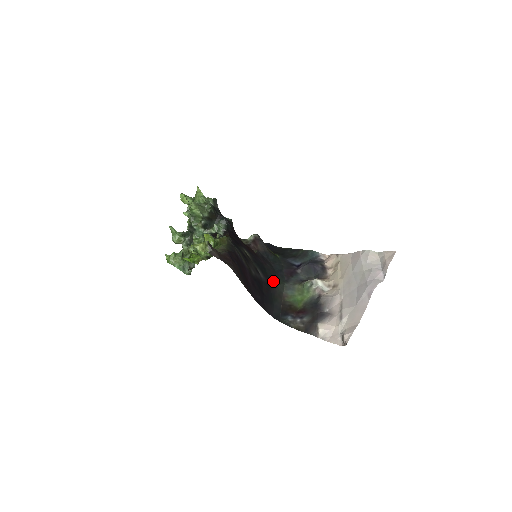
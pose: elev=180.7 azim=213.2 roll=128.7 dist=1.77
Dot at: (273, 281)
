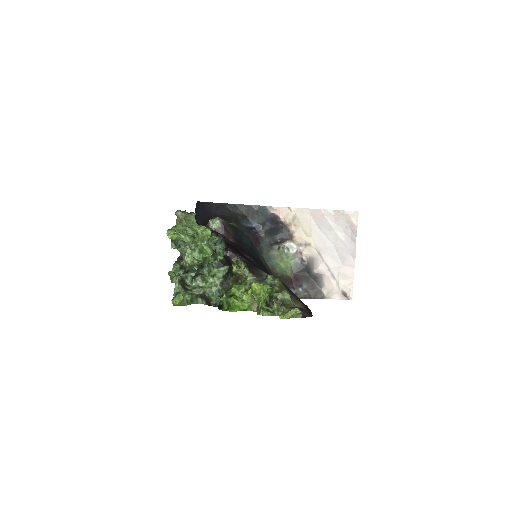
Dot at: (262, 263)
